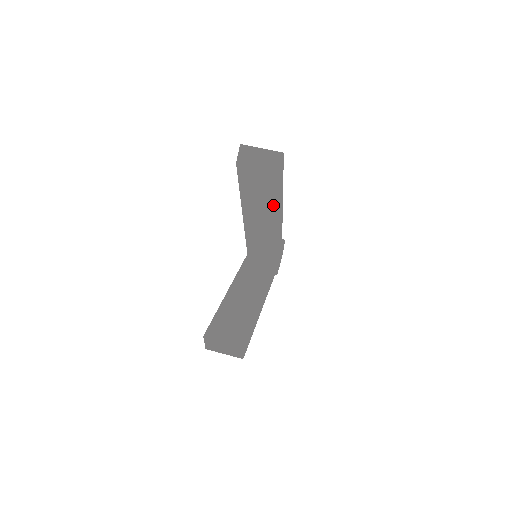
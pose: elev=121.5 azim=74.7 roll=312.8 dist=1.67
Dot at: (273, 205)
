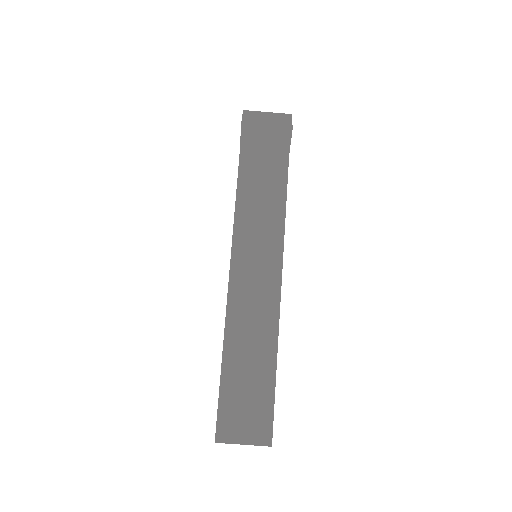
Dot at: occluded
